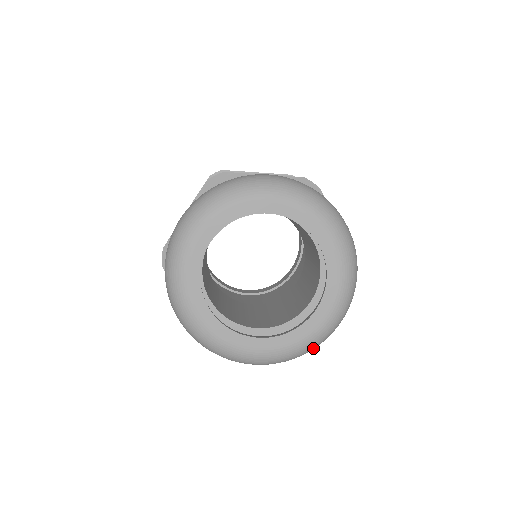
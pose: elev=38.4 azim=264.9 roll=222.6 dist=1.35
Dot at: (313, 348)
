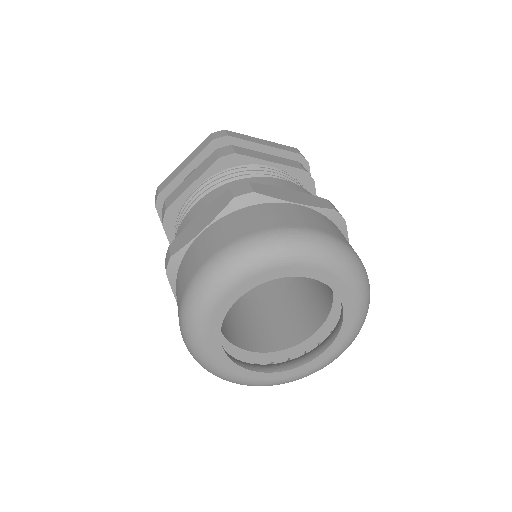
Dot at: occluded
